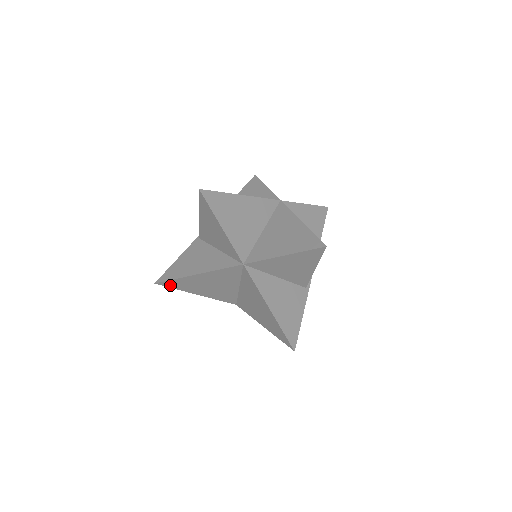
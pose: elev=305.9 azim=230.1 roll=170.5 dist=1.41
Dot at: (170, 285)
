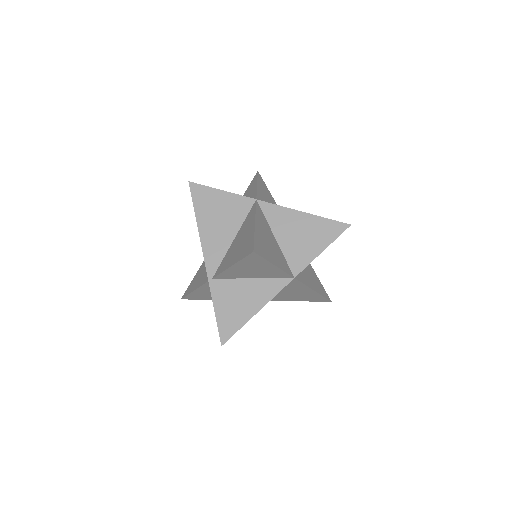
Dot at: occluded
